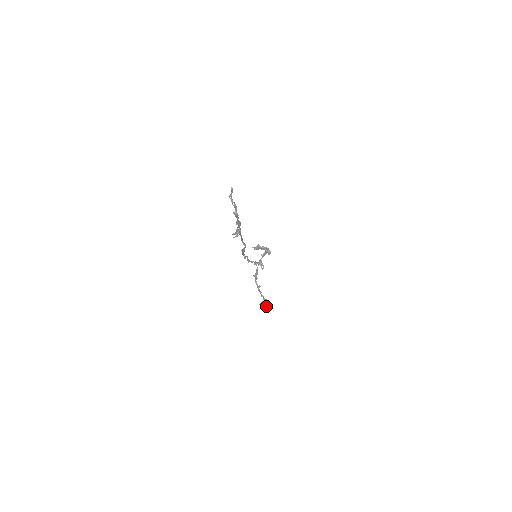
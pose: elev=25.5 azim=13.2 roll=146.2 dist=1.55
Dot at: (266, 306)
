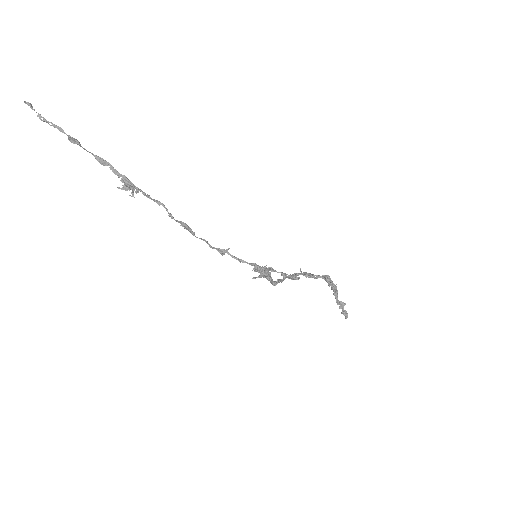
Dot at: (254, 267)
